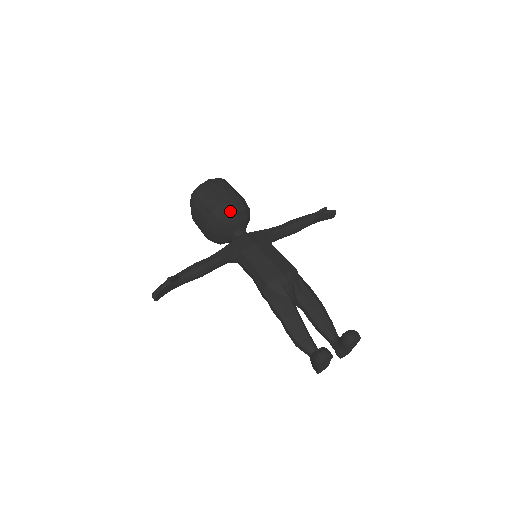
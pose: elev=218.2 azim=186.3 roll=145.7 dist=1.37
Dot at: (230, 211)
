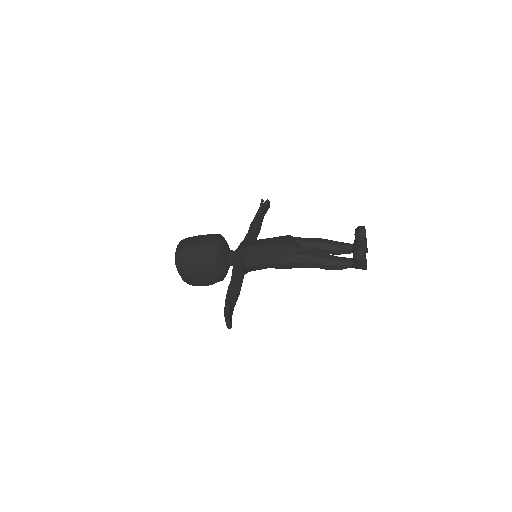
Dot at: (214, 243)
